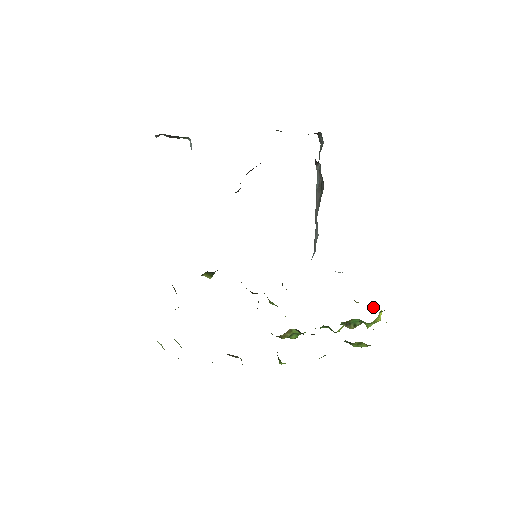
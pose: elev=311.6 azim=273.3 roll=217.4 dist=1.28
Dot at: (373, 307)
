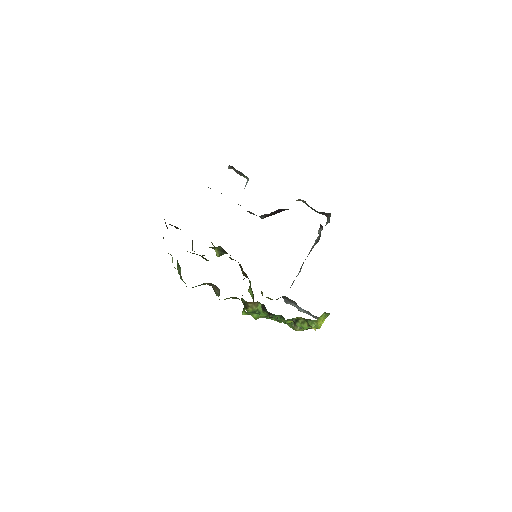
Dot at: occluded
